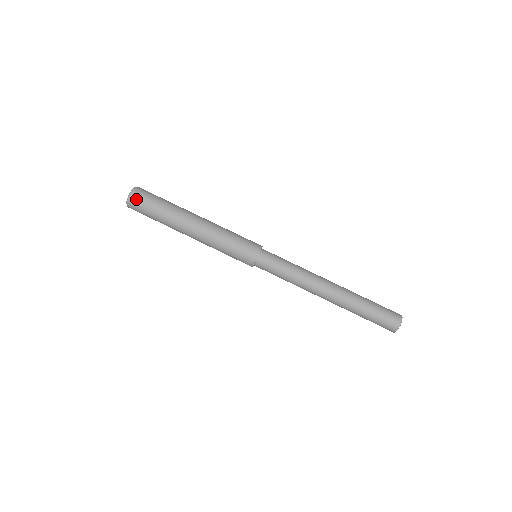
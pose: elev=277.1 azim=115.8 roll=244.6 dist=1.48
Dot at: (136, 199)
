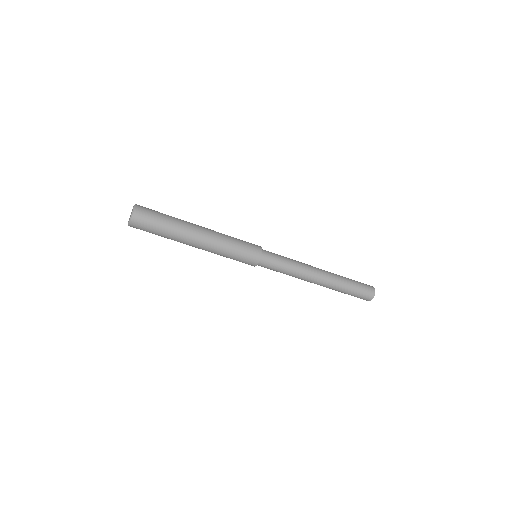
Dot at: (136, 228)
